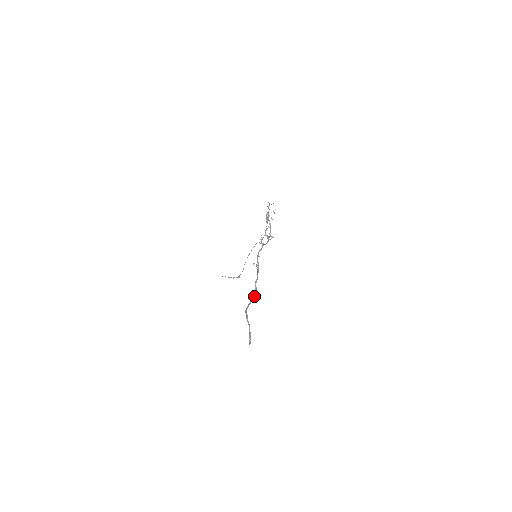
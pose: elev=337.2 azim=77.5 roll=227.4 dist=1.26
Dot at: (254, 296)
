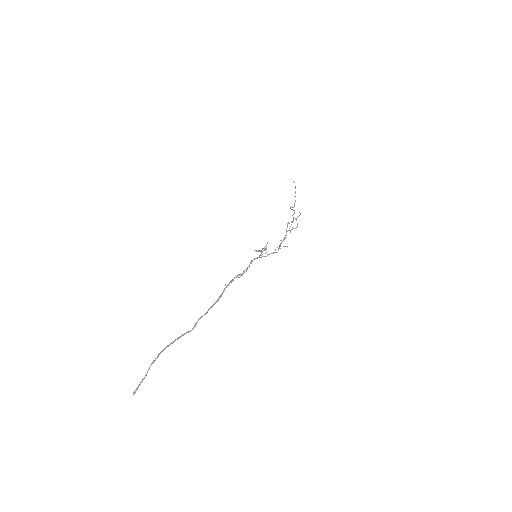
Dot at: (189, 331)
